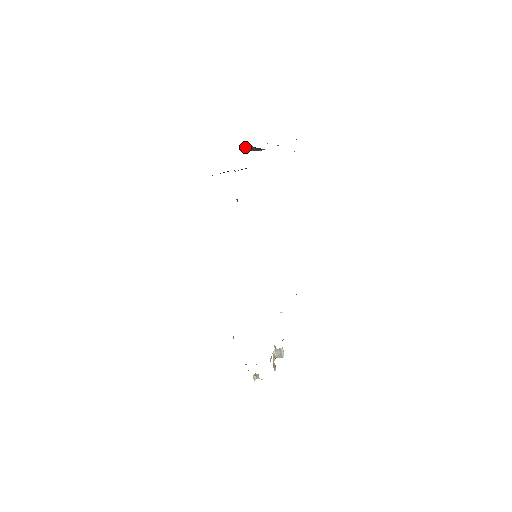
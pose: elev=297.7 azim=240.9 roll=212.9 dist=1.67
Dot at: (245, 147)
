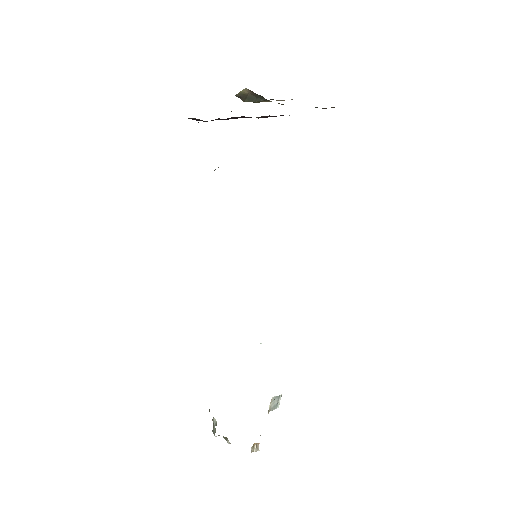
Dot at: (241, 91)
